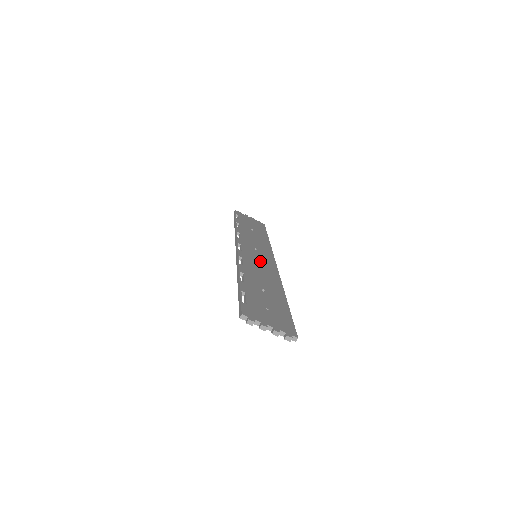
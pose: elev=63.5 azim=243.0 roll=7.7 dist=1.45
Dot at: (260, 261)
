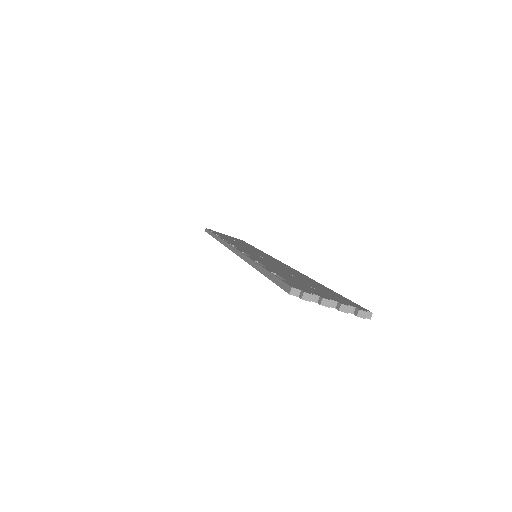
Dot at: (265, 258)
